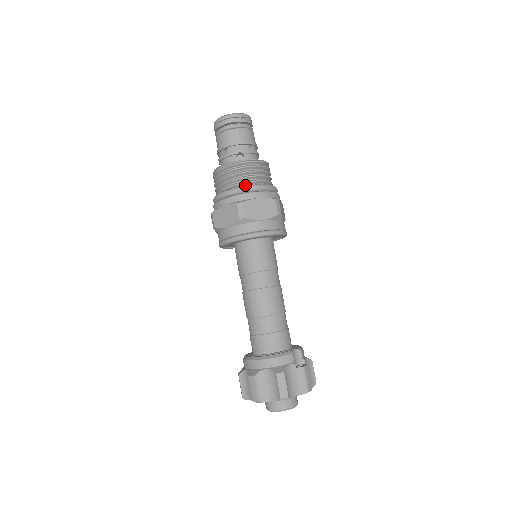
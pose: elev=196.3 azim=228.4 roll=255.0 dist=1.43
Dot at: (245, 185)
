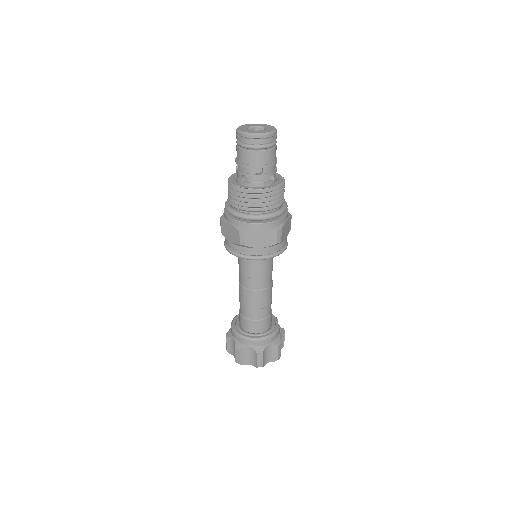
Dot at: (276, 207)
